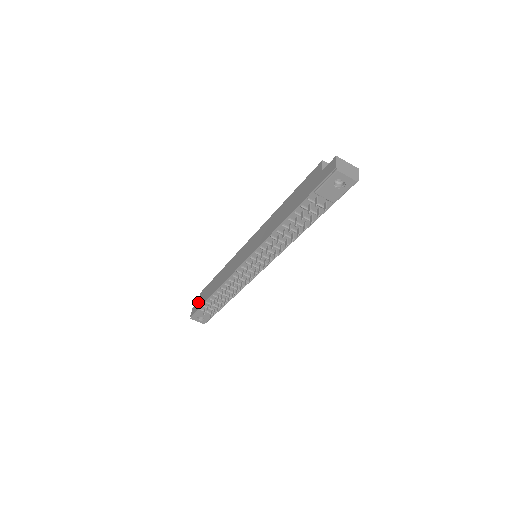
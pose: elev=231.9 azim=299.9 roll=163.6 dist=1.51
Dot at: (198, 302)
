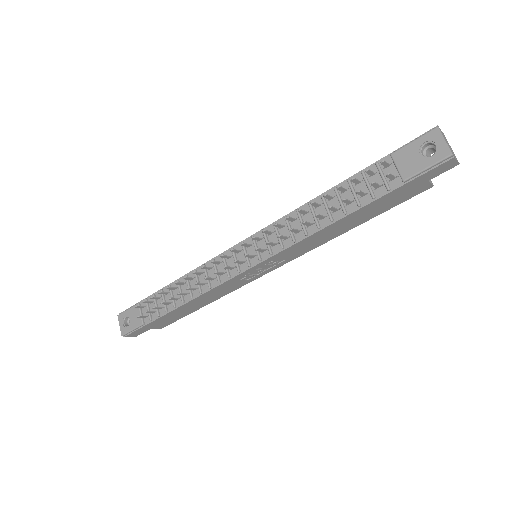
Dot at: occluded
